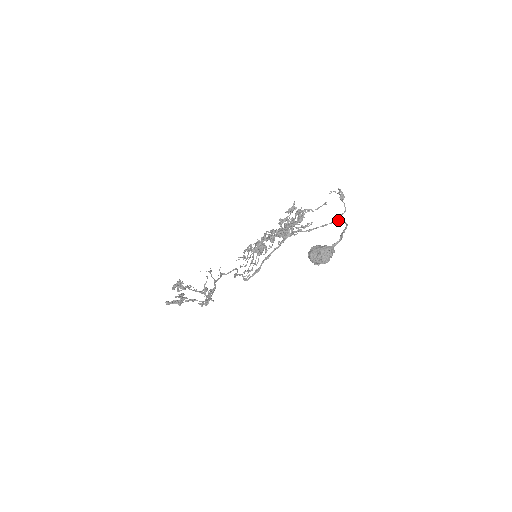
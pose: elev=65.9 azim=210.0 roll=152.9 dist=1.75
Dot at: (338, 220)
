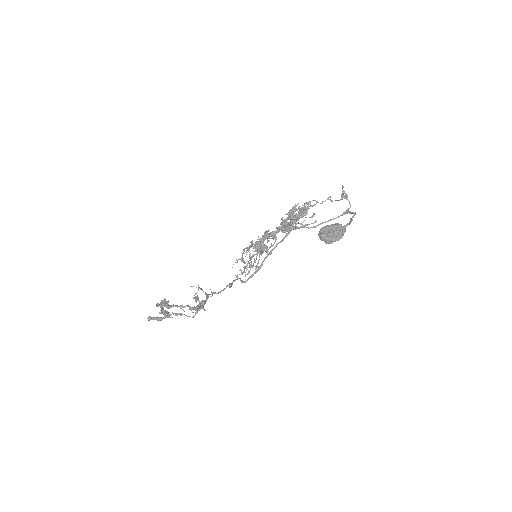
Dot at: (344, 214)
